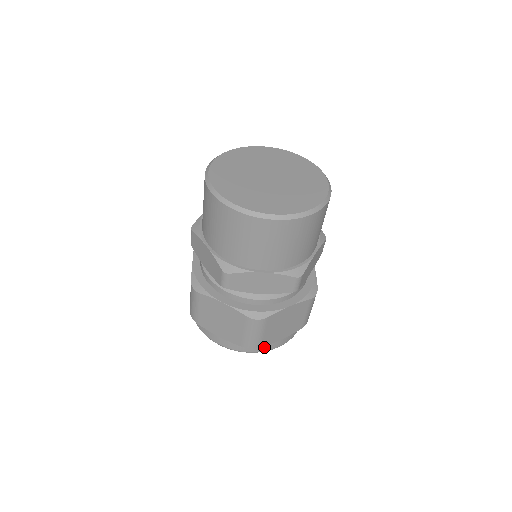
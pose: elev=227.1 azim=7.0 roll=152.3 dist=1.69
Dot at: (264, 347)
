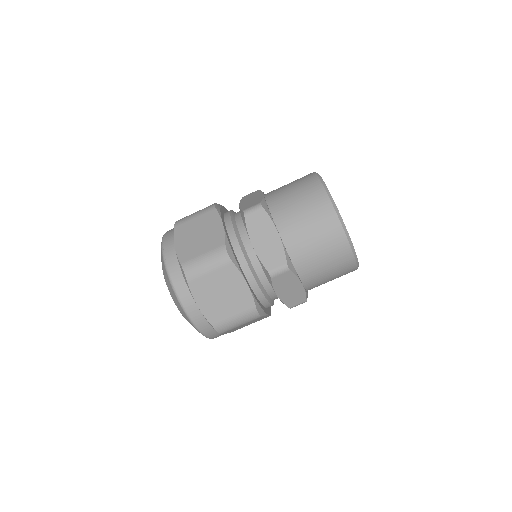
Dot at: (184, 291)
